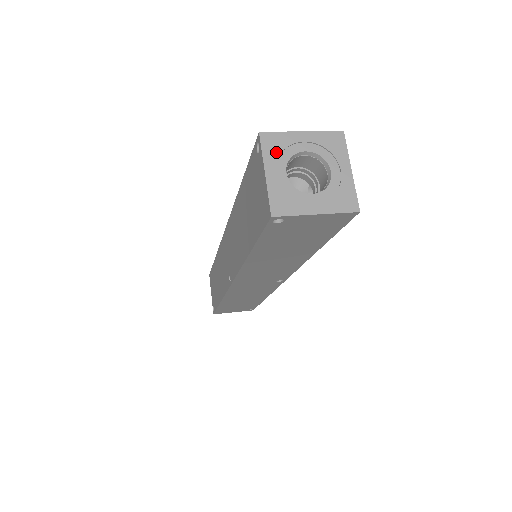
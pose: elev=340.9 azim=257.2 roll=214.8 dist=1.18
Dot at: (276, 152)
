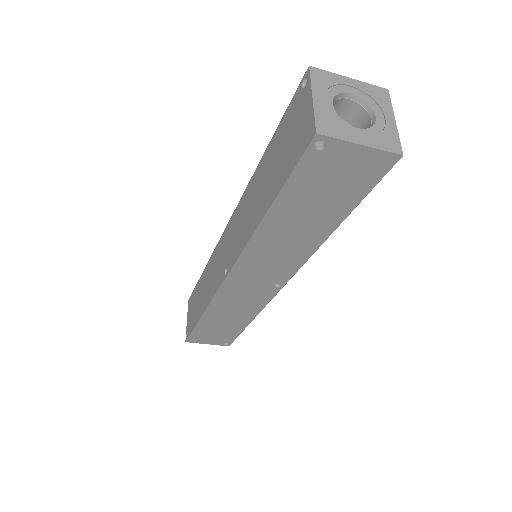
Dot at: (324, 85)
